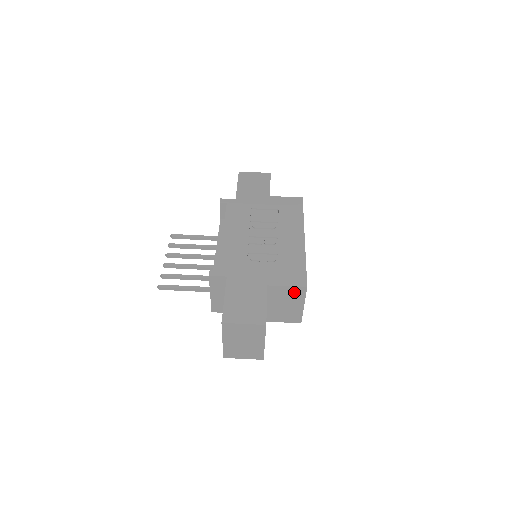
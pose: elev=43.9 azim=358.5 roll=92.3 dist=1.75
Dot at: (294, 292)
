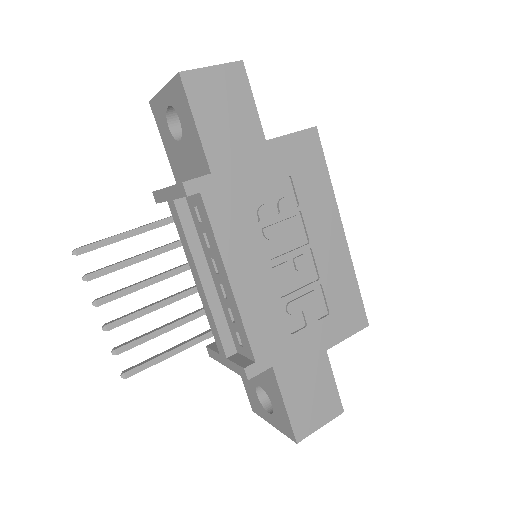
Dot at: occluded
